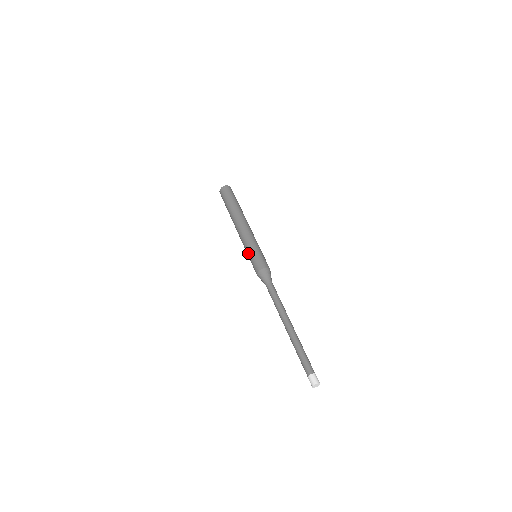
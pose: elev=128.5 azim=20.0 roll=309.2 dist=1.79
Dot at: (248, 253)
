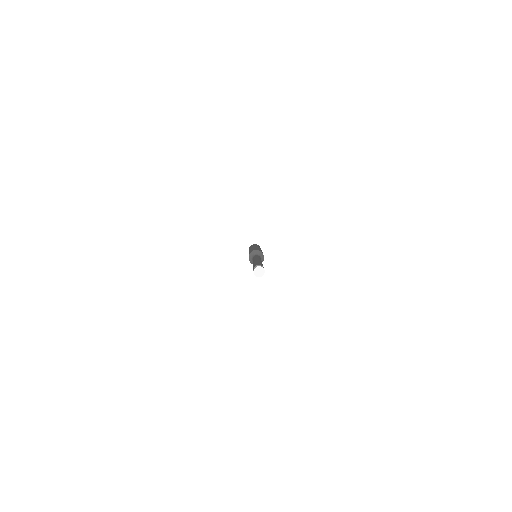
Dot at: occluded
